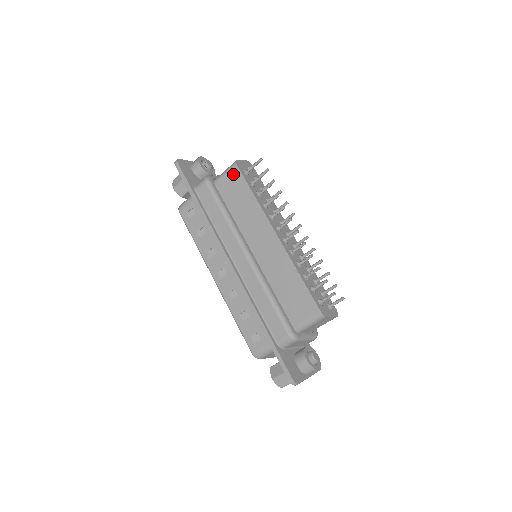
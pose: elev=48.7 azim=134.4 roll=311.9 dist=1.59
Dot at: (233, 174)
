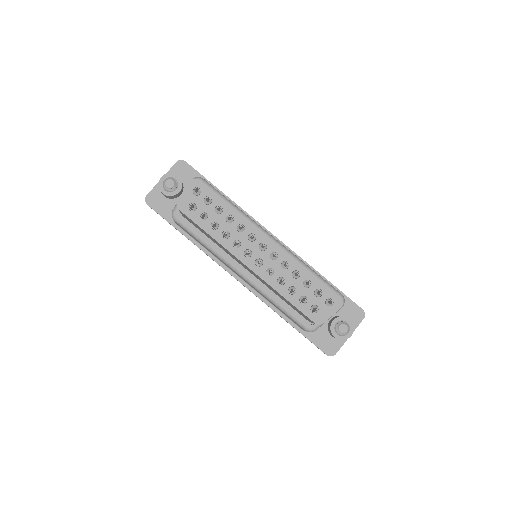
Dot at: (184, 215)
